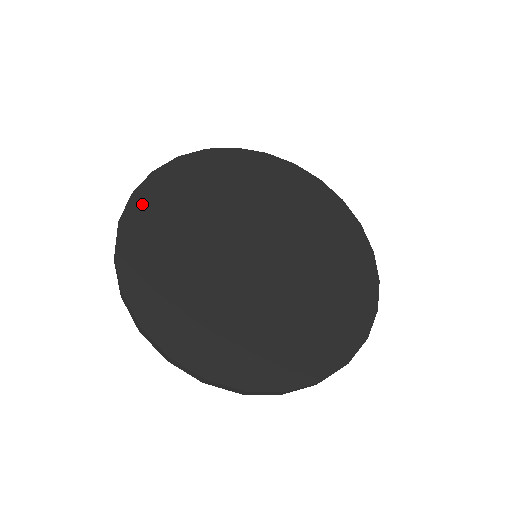
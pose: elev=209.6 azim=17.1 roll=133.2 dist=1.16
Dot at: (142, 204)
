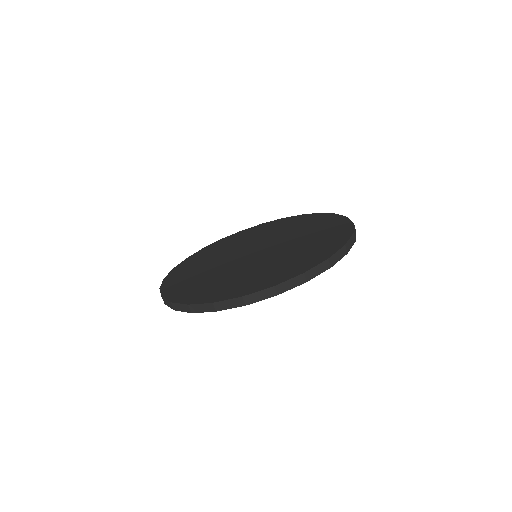
Dot at: (191, 259)
